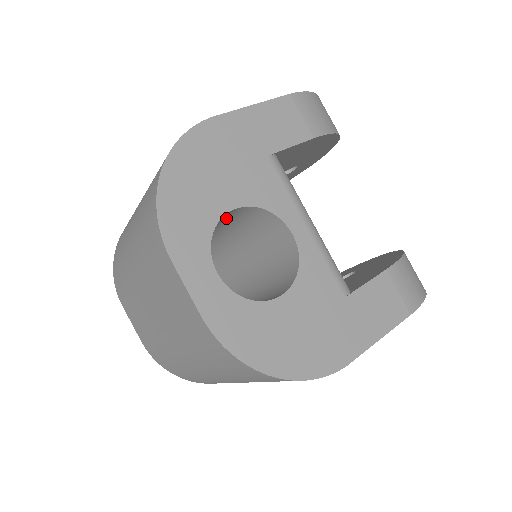
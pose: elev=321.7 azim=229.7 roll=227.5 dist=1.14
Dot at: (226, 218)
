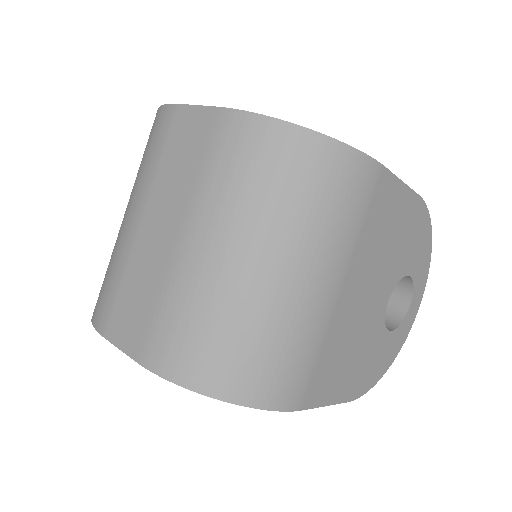
Dot at: occluded
